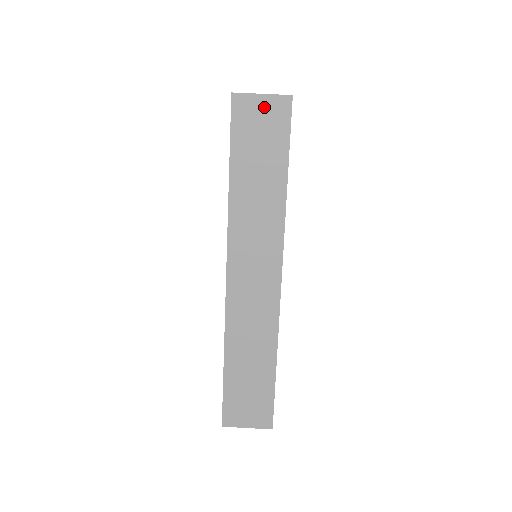
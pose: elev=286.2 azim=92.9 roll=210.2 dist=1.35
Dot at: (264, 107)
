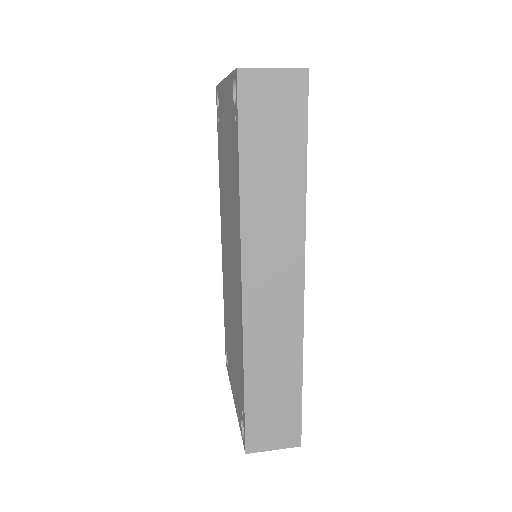
Dot at: (276, 84)
